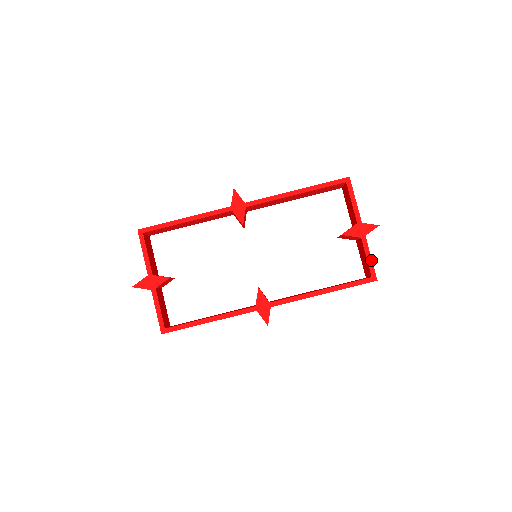
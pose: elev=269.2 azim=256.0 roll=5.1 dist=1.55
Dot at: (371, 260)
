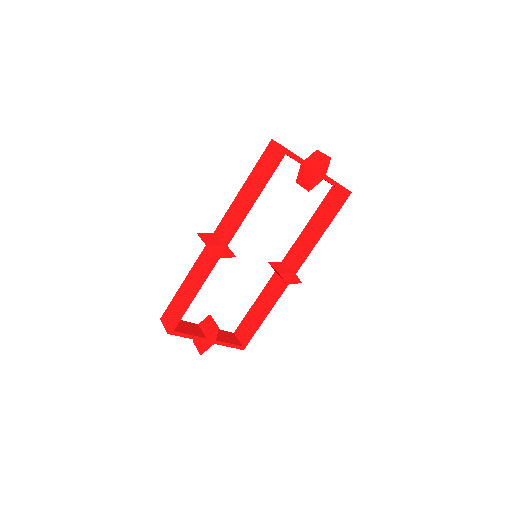
Dot at: (340, 185)
